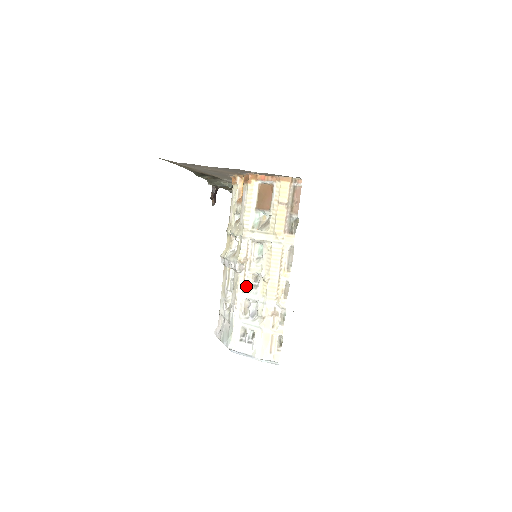
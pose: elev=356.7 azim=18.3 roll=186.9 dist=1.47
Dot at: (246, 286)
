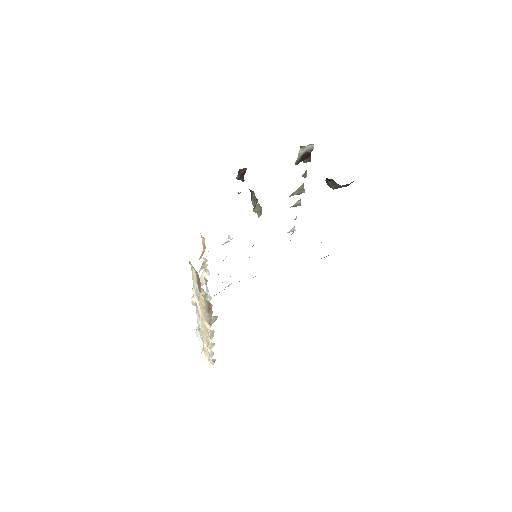
Dot at: (199, 315)
